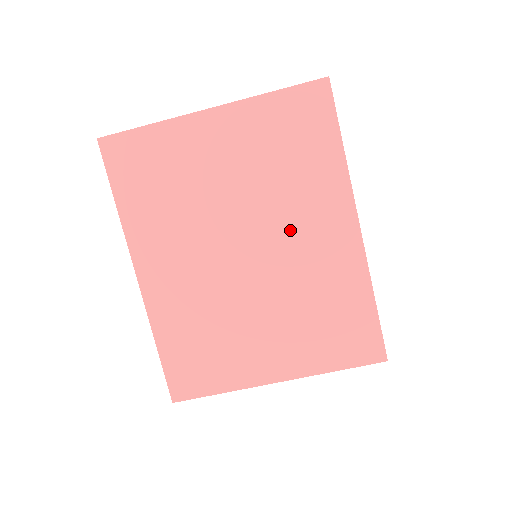
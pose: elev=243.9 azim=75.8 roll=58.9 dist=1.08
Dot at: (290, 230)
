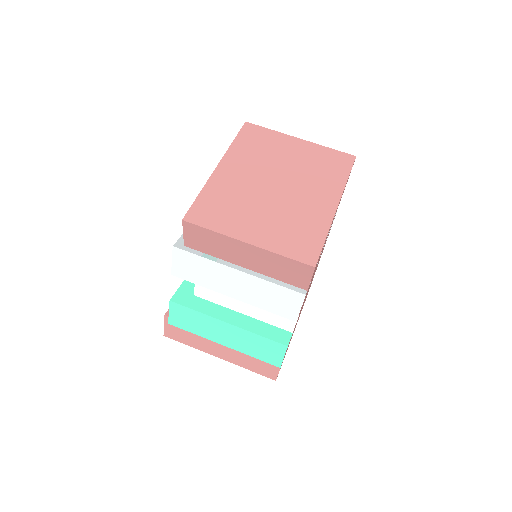
Dot at: (304, 190)
